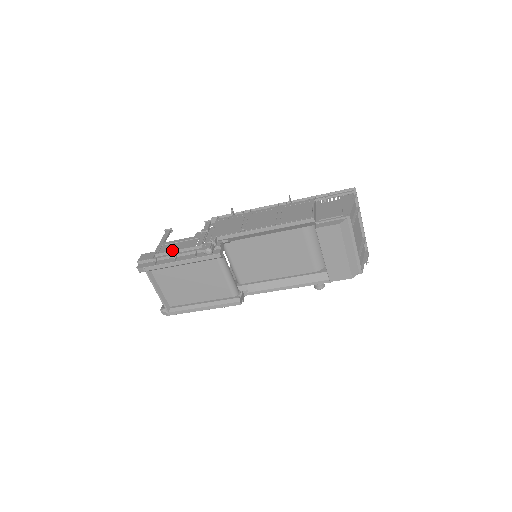
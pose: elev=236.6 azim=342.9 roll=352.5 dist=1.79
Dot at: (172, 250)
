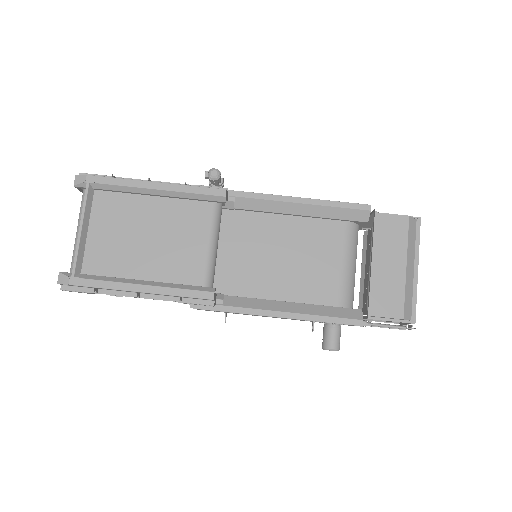
Dot at: occluded
